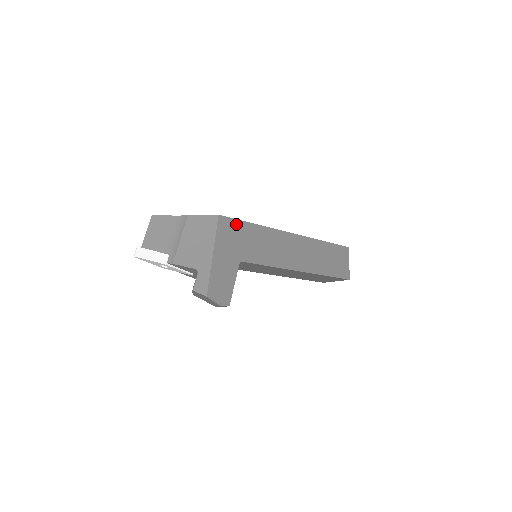
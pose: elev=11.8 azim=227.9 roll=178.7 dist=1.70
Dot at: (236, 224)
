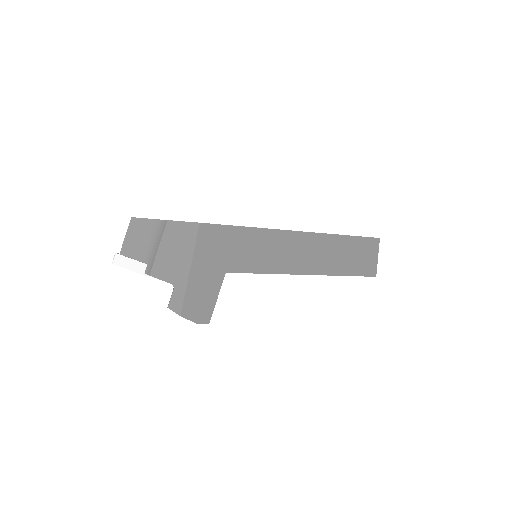
Dot at: (223, 230)
